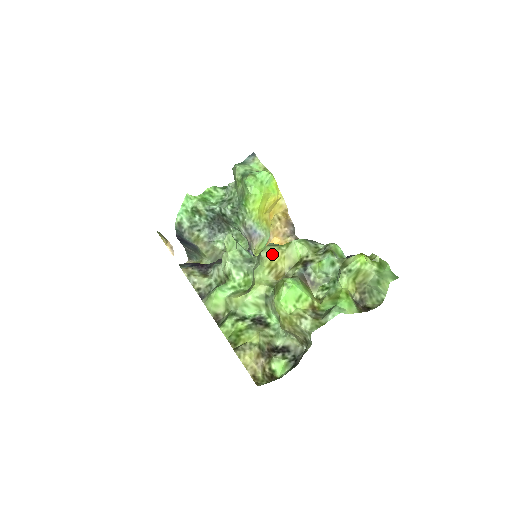
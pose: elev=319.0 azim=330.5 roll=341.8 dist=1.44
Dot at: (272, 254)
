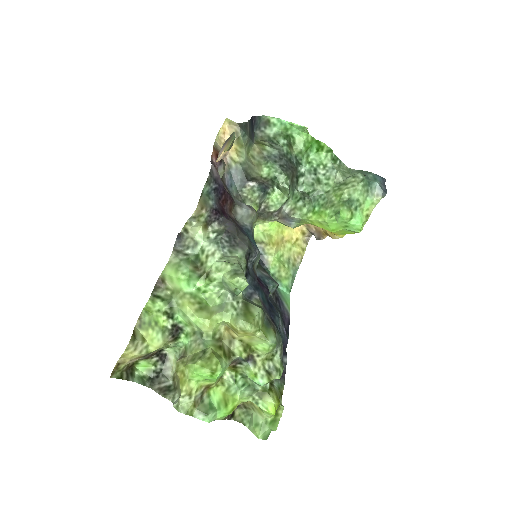
Dot at: (245, 331)
